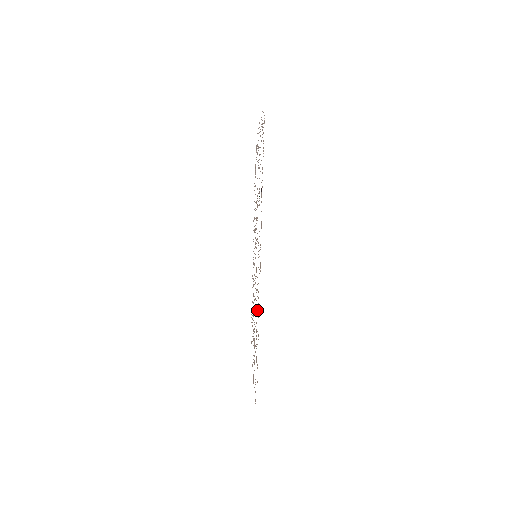
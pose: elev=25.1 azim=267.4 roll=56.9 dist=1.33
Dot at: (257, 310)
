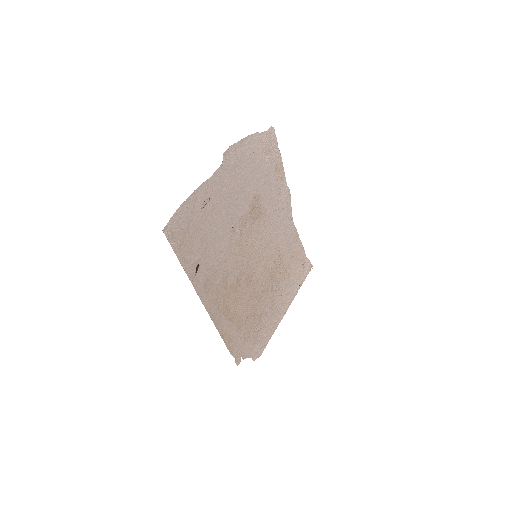
Dot at: (238, 317)
